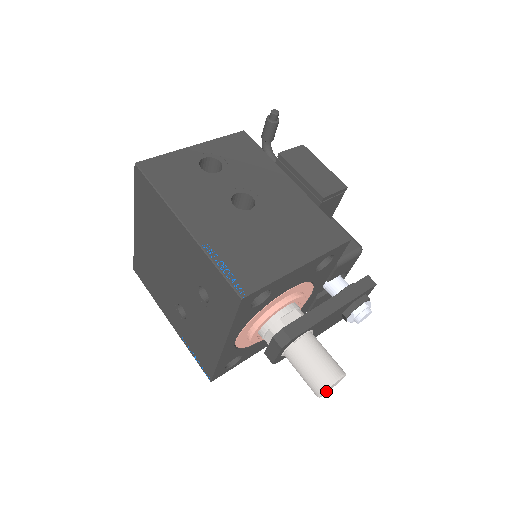
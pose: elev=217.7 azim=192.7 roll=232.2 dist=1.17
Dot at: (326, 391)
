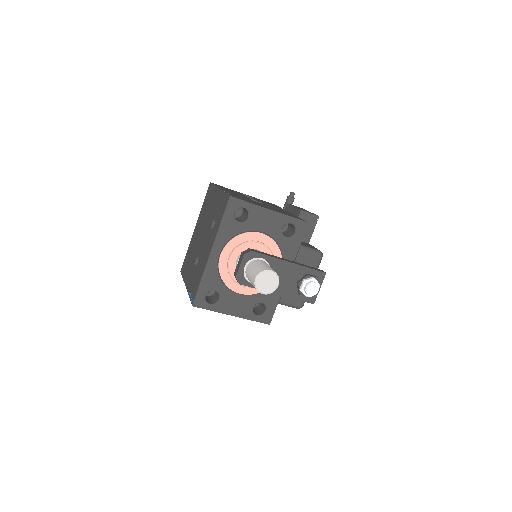
Dot at: (262, 282)
